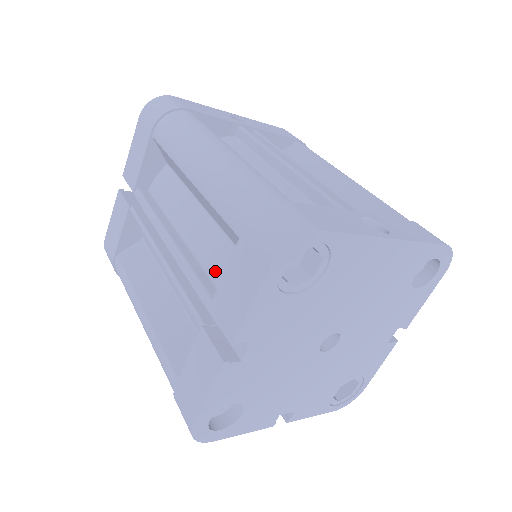
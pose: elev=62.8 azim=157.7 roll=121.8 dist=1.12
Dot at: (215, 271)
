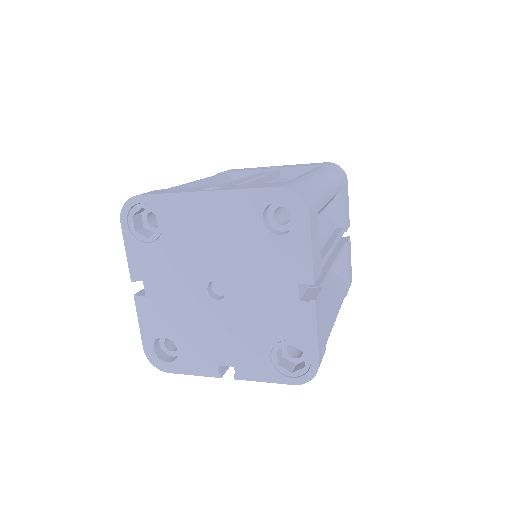
Dot at: occluded
